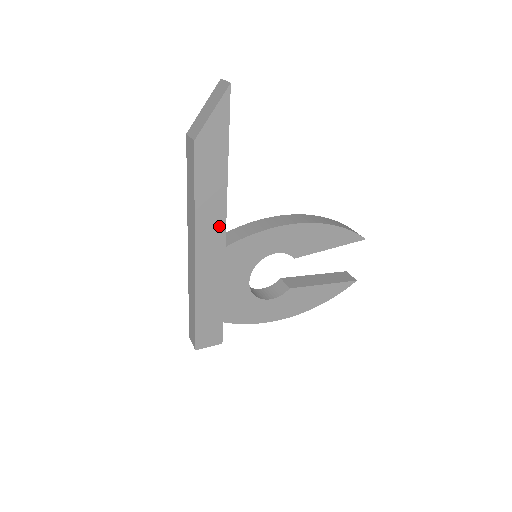
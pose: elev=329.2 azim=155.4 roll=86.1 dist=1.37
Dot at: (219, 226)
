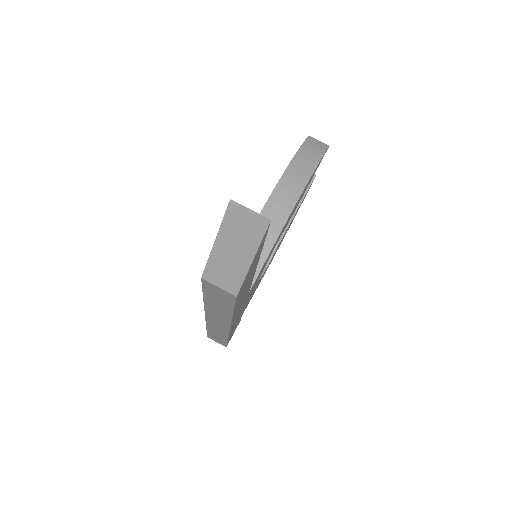
Dot at: (246, 294)
